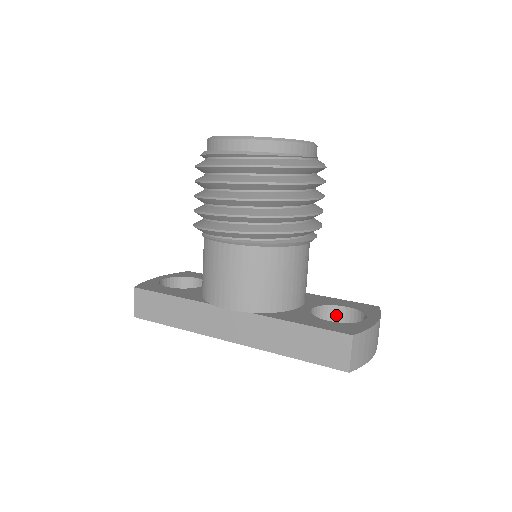
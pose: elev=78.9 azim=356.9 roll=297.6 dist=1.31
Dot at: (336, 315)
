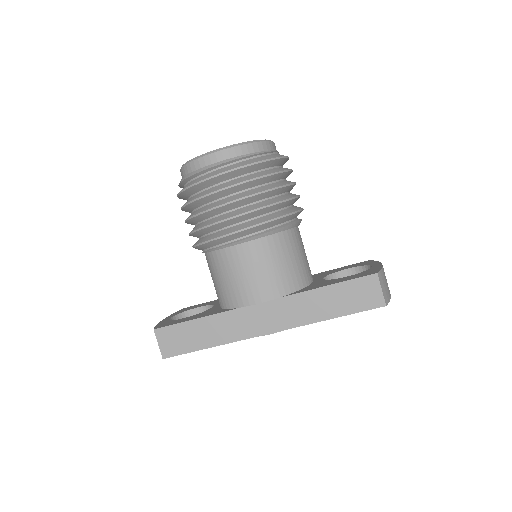
Dot at: occluded
